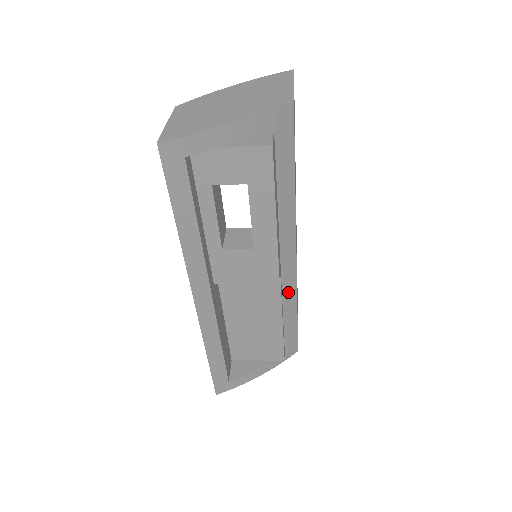
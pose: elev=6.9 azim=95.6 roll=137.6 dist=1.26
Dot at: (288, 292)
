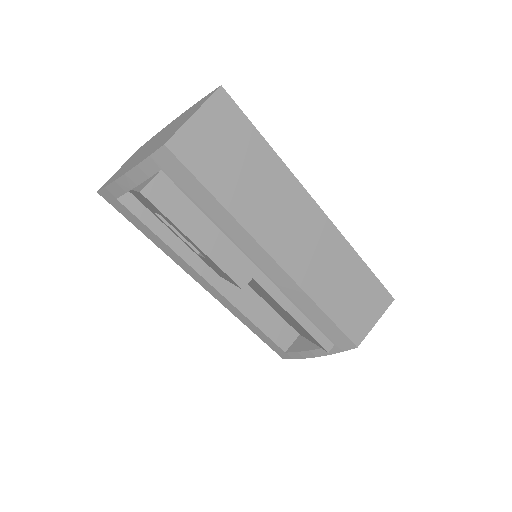
Dot at: (293, 293)
